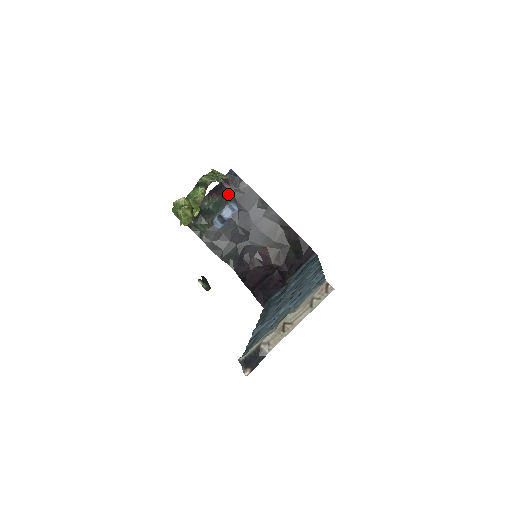
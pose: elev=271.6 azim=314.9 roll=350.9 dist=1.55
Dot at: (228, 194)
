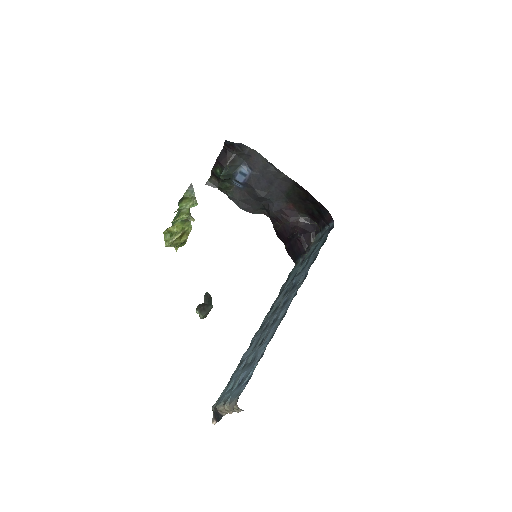
Dot at: (234, 160)
